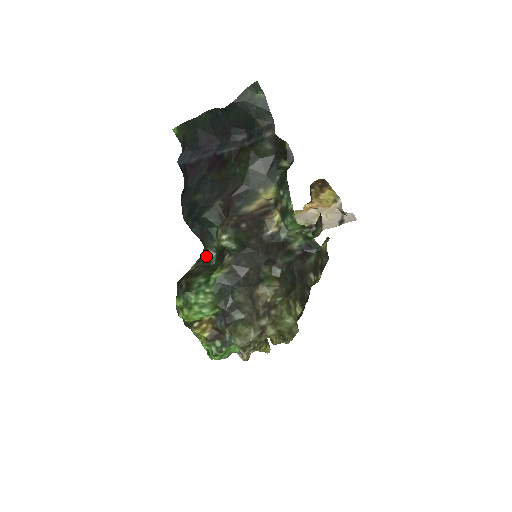
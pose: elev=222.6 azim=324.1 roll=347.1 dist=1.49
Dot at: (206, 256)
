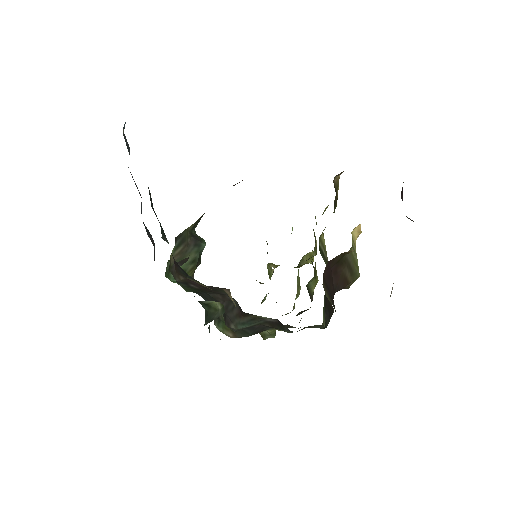
Dot at: (197, 235)
